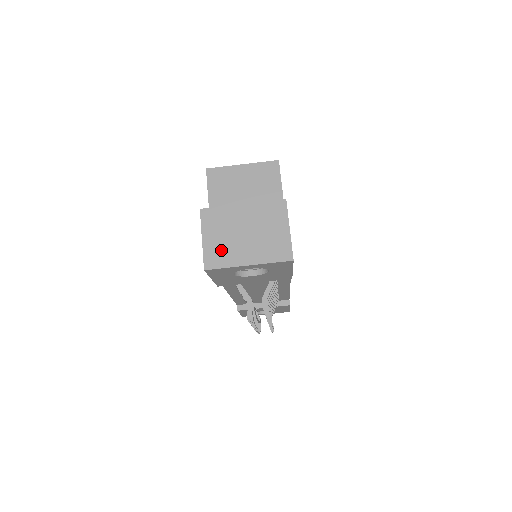
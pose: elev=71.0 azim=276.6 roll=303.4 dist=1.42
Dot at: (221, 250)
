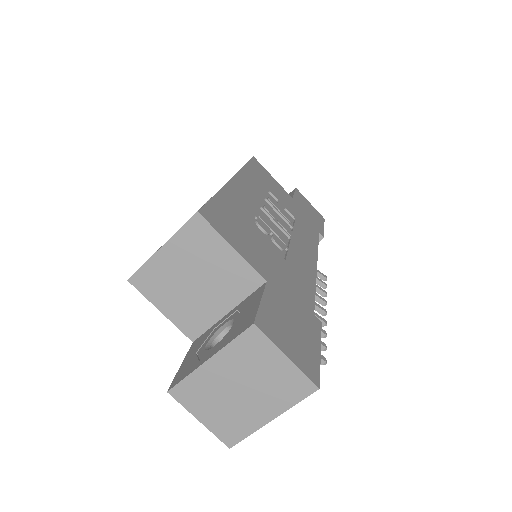
Dot at: (229, 421)
